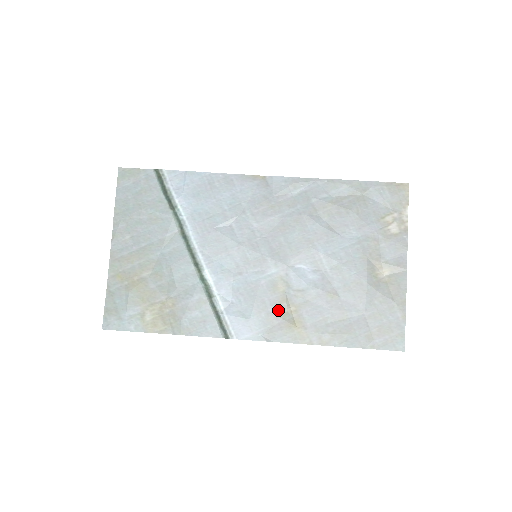
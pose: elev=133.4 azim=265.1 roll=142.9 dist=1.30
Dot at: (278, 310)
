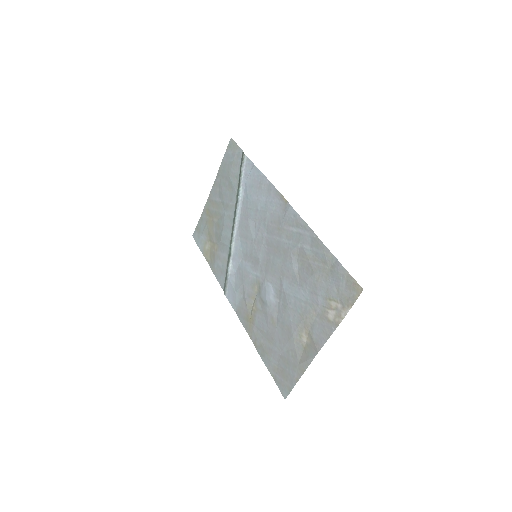
Dot at: (248, 301)
